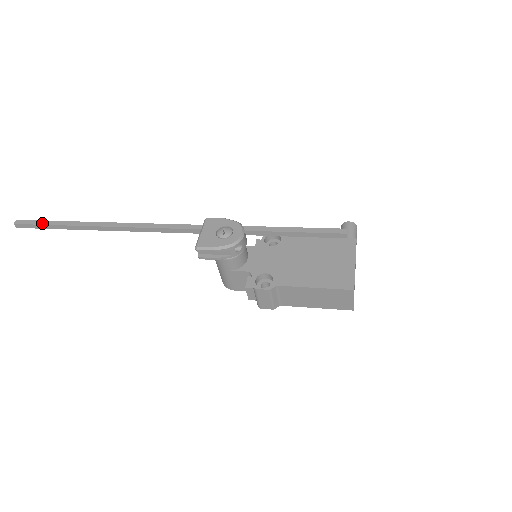
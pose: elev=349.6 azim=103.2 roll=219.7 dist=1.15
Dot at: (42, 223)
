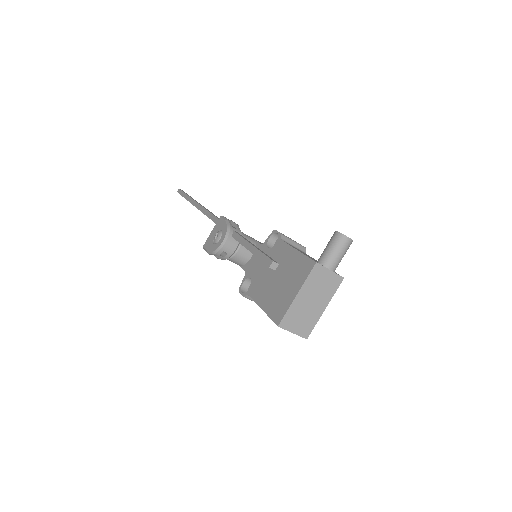
Dot at: (183, 195)
